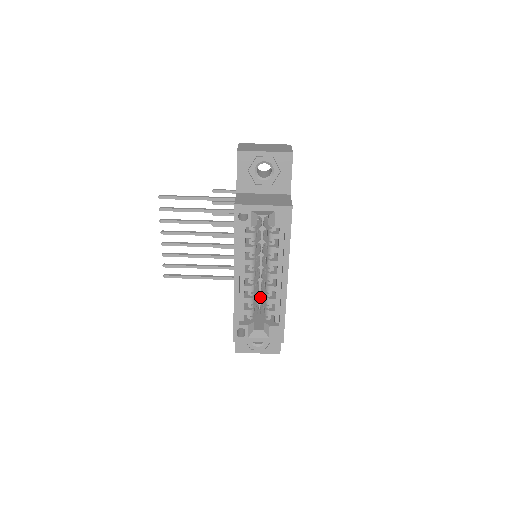
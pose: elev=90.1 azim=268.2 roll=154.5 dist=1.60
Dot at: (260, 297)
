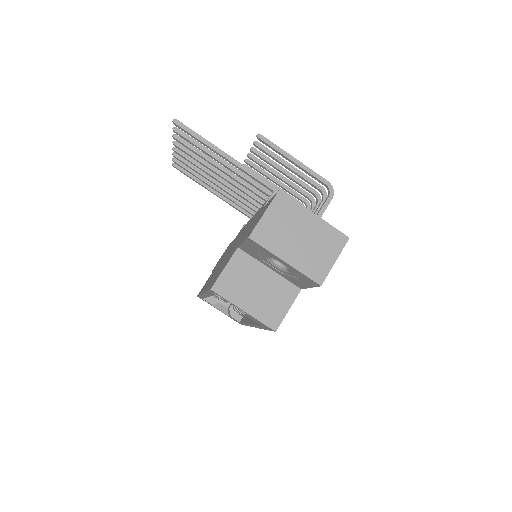
Dot at: occluded
